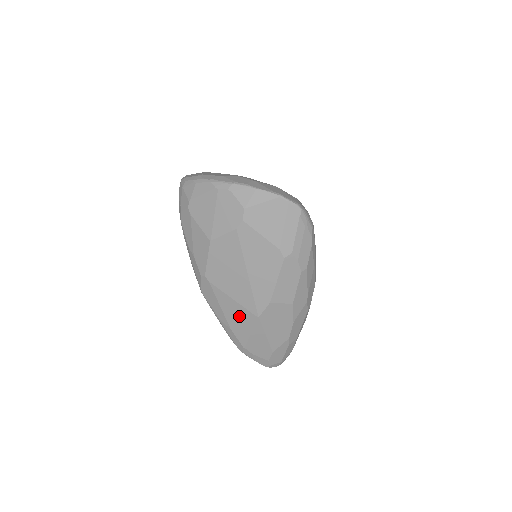
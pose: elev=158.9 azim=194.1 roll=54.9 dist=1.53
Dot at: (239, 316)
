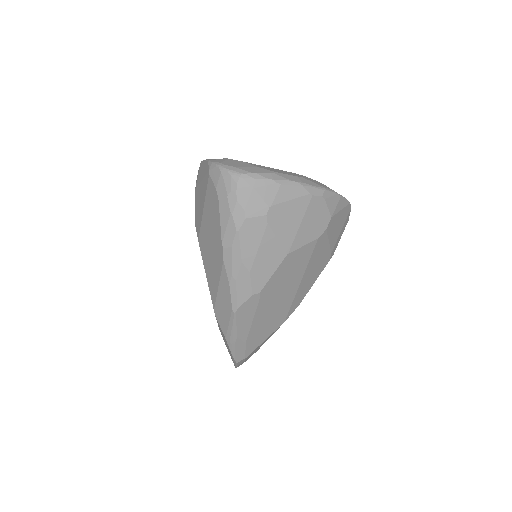
Dot at: (265, 327)
